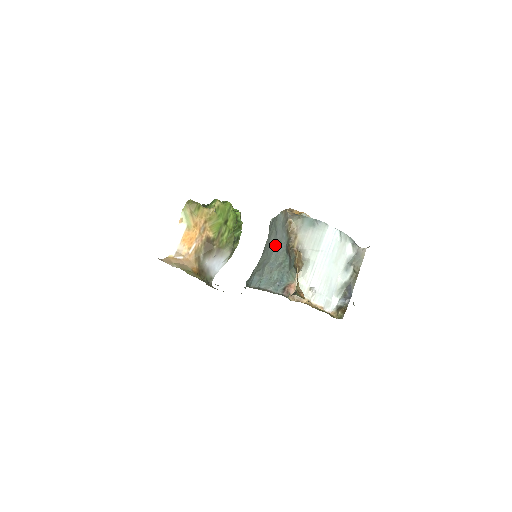
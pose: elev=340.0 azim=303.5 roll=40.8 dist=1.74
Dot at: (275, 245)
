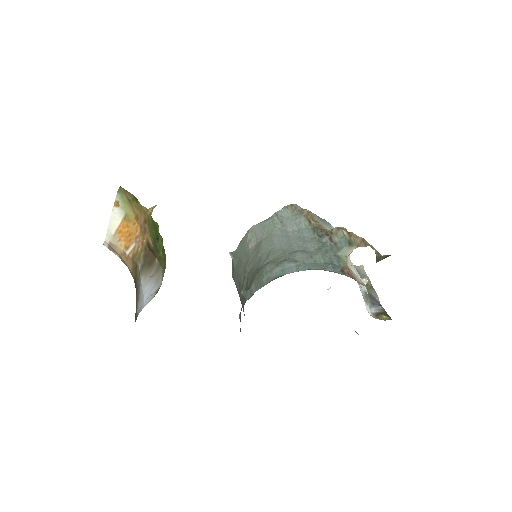
Dot at: (292, 237)
